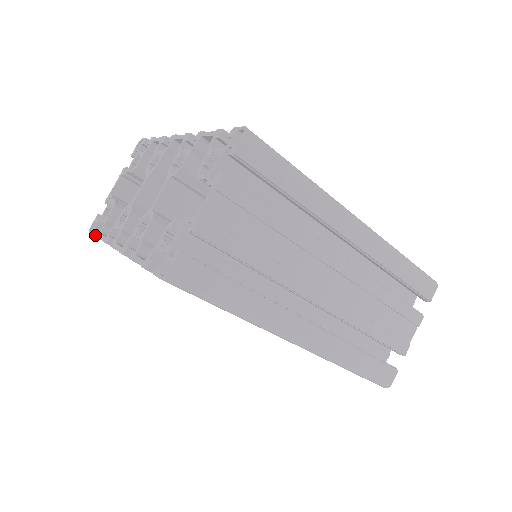
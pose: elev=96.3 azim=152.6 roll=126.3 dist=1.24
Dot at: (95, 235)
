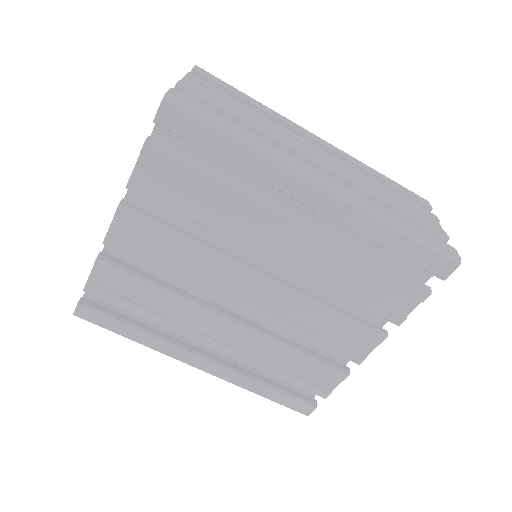
Dot at: (81, 303)
